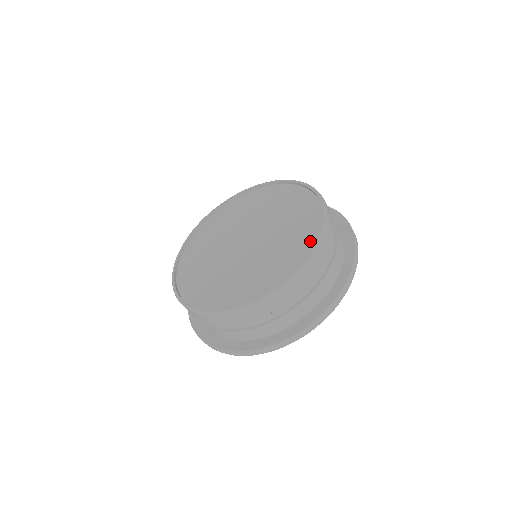
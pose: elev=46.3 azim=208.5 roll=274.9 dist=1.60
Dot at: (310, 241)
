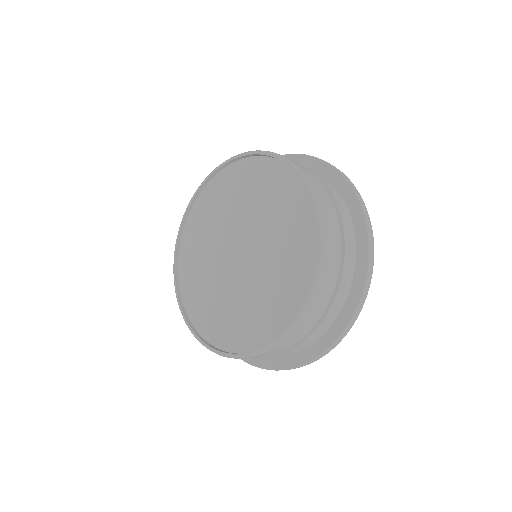
Dot at: (298, 296)
